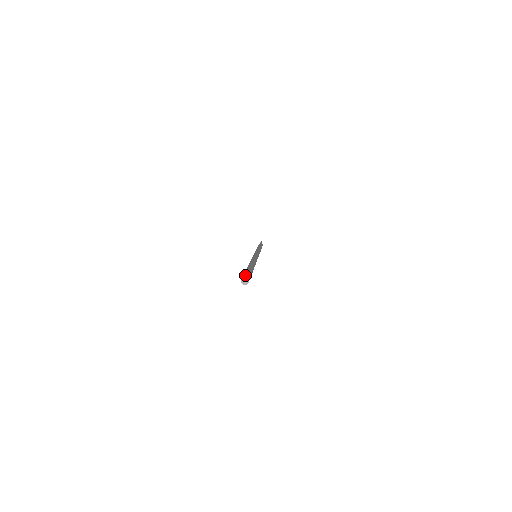
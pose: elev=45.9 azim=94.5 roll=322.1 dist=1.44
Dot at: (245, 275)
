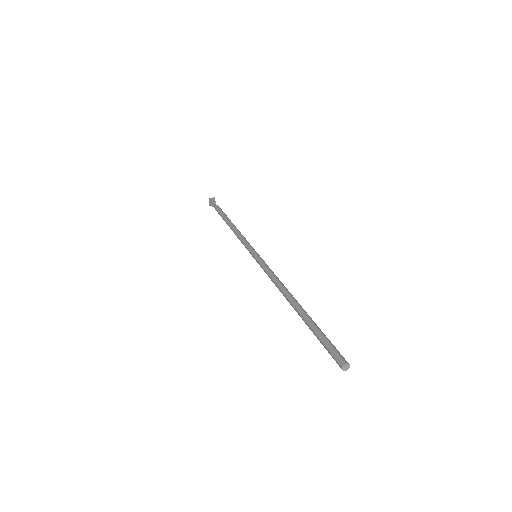
Dot at: occluded
